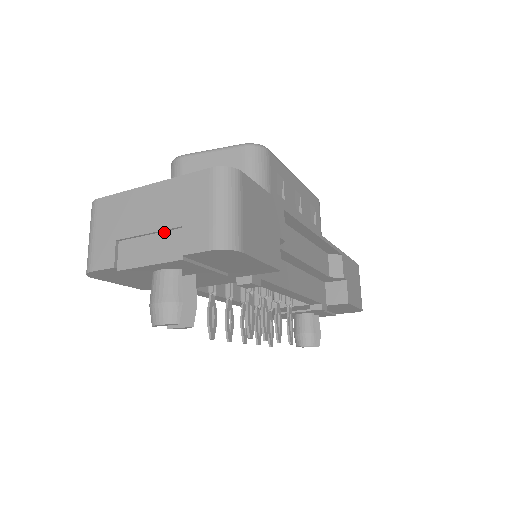
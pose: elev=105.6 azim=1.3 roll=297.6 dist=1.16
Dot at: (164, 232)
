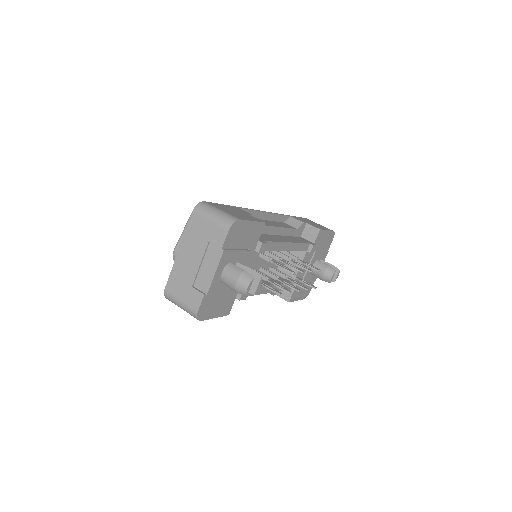
Dot at: (205, 255)
